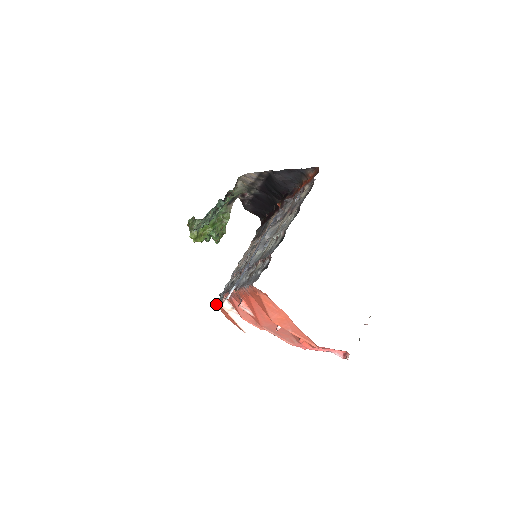
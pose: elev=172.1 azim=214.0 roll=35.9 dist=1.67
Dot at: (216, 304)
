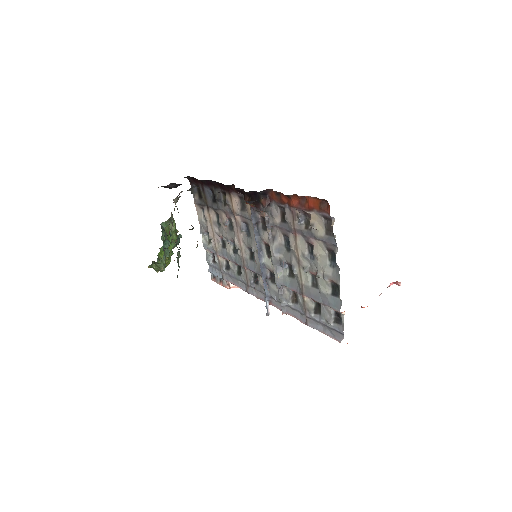
Dot at: occluded
